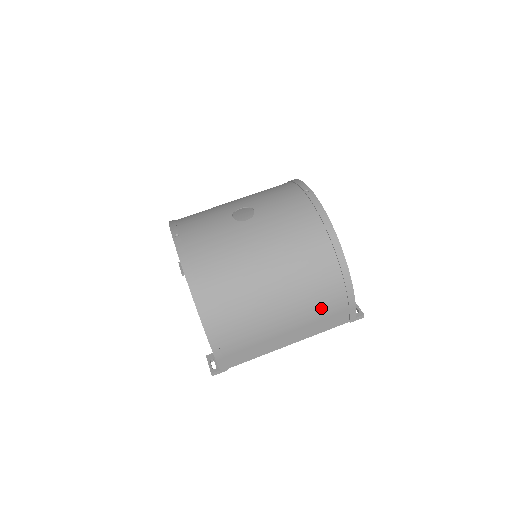
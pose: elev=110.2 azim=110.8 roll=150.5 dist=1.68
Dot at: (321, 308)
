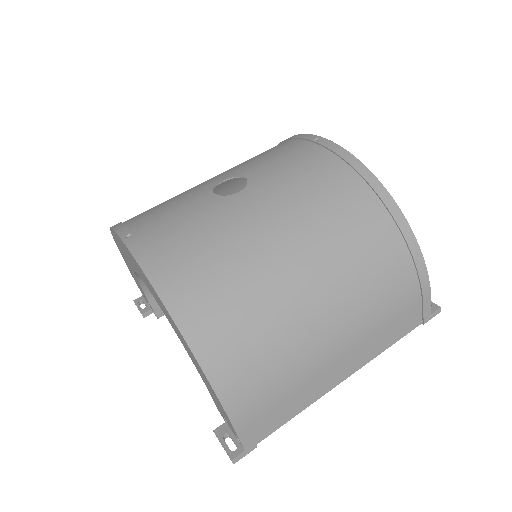
Dot at: (385, 307)
